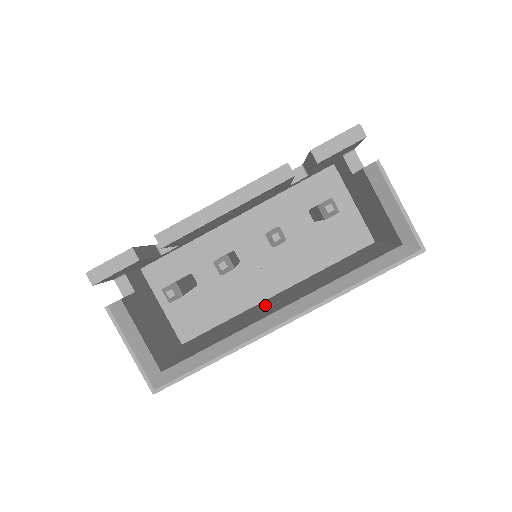
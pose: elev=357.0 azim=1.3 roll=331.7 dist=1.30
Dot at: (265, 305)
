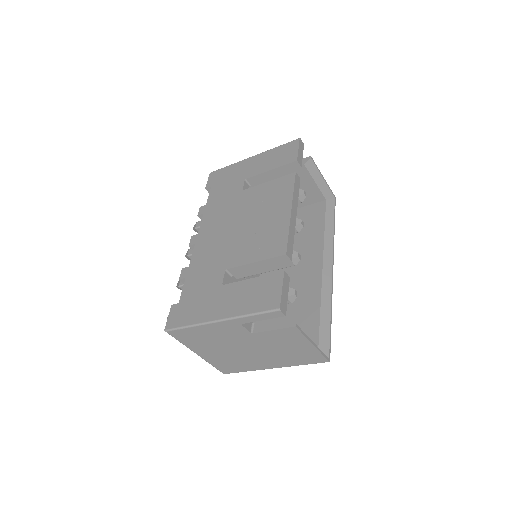
Dot at: occluded
